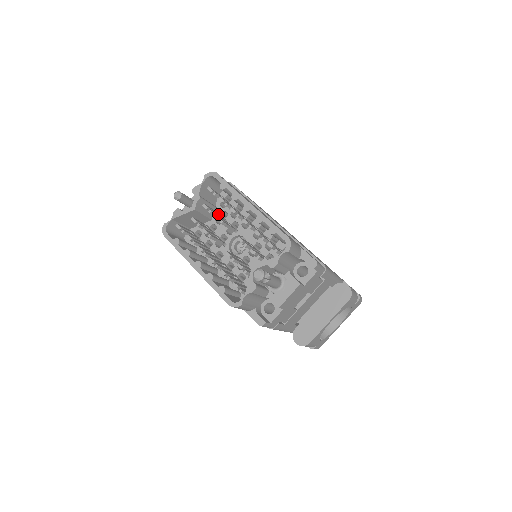
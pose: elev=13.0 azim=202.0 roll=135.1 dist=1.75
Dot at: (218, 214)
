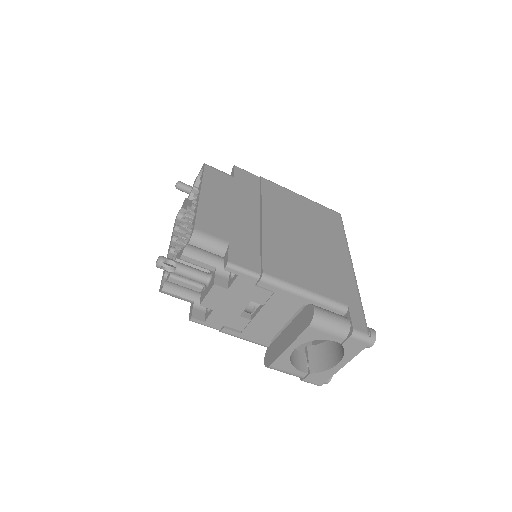
Dot at: occluded
